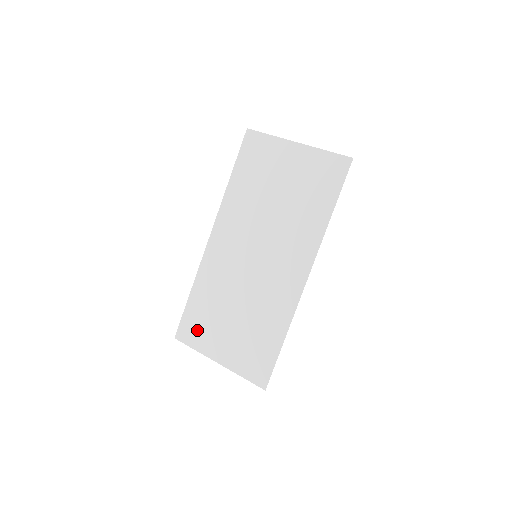
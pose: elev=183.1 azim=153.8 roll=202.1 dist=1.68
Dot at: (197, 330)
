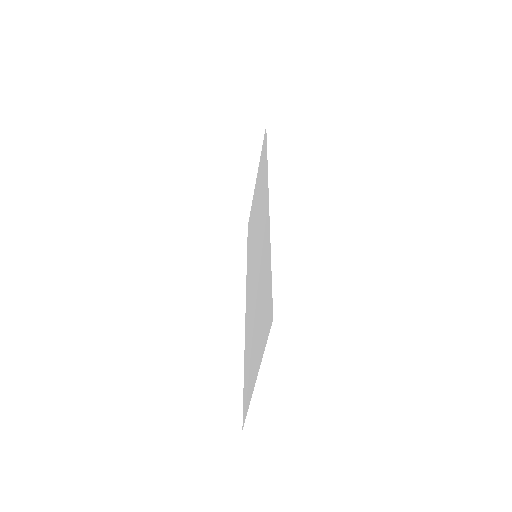
Dot at: (247, 386)
